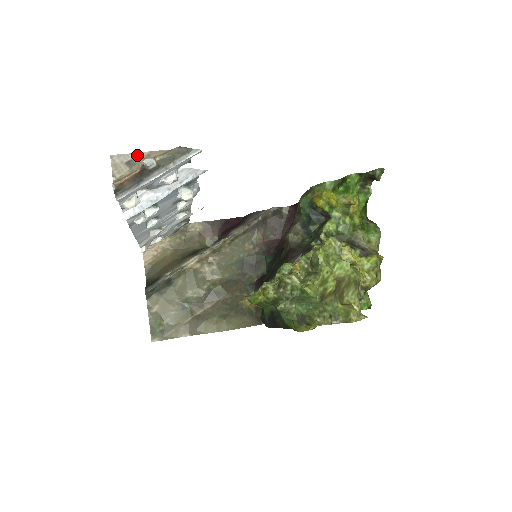
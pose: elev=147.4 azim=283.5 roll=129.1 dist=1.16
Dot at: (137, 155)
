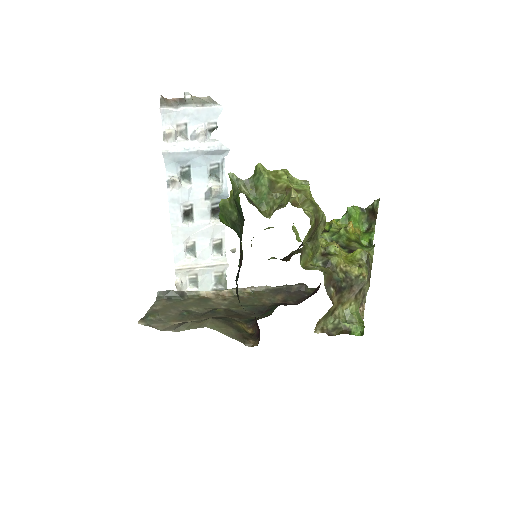
Dot at: occluded
